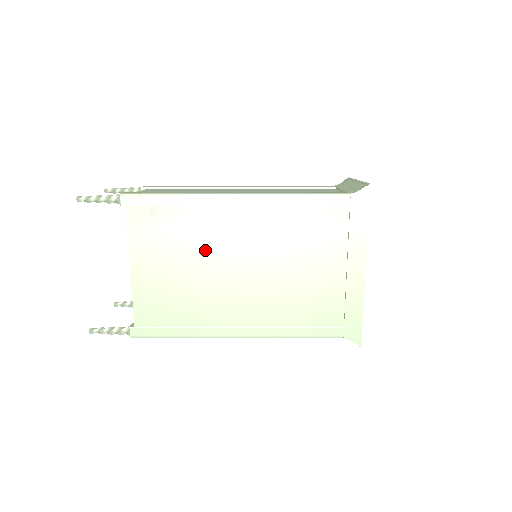
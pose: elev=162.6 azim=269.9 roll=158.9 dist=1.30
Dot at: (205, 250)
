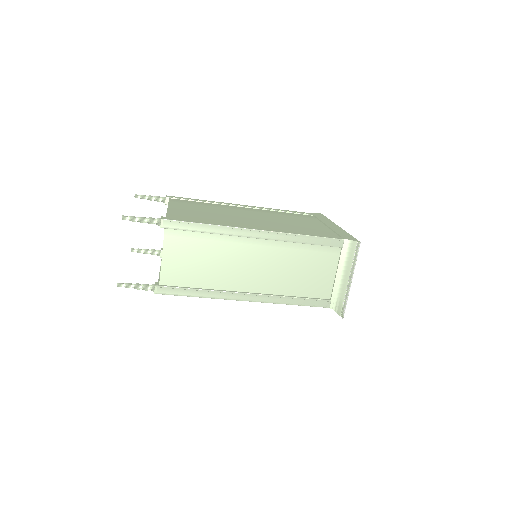
Dot at: (224, 211)
